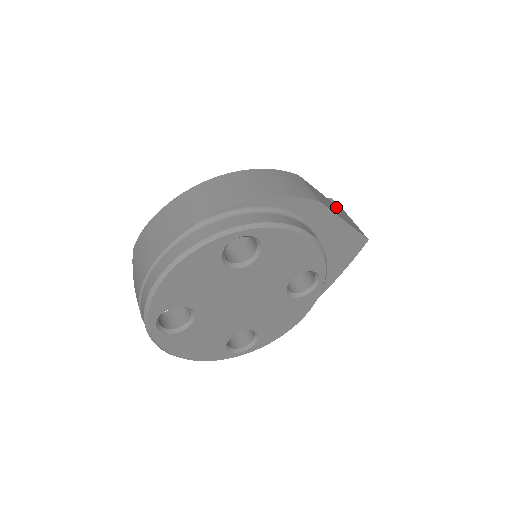
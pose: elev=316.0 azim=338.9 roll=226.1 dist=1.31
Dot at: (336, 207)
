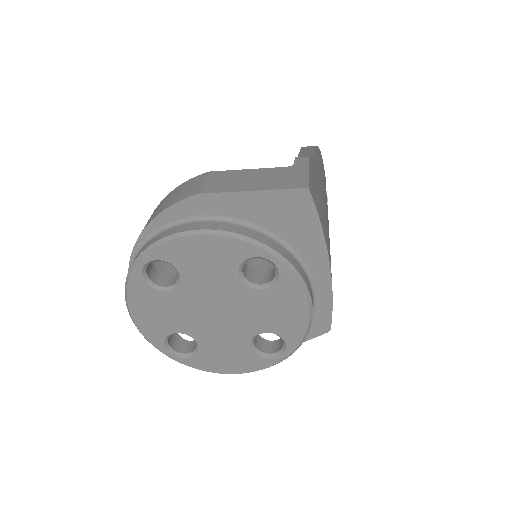
Dot at: (271, 172)
